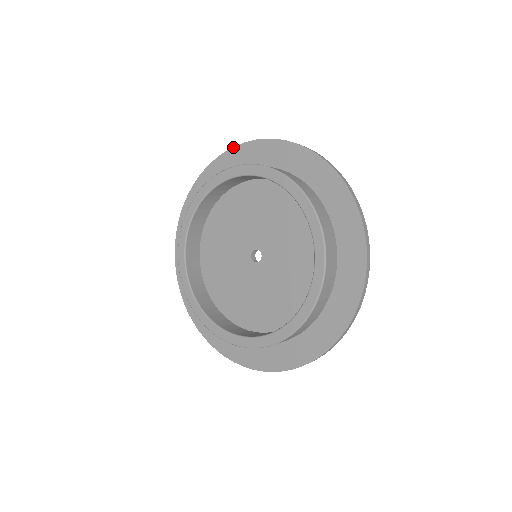
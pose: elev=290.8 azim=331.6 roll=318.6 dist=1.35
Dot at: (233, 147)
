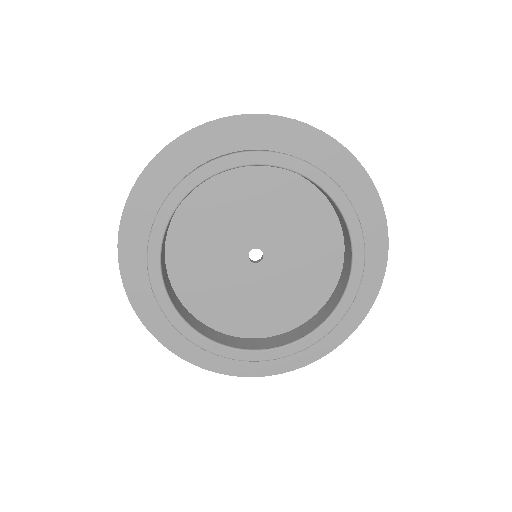
Dot at: (142, 171)
